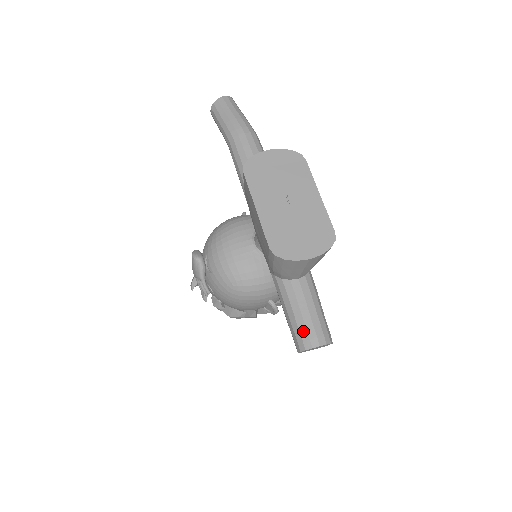
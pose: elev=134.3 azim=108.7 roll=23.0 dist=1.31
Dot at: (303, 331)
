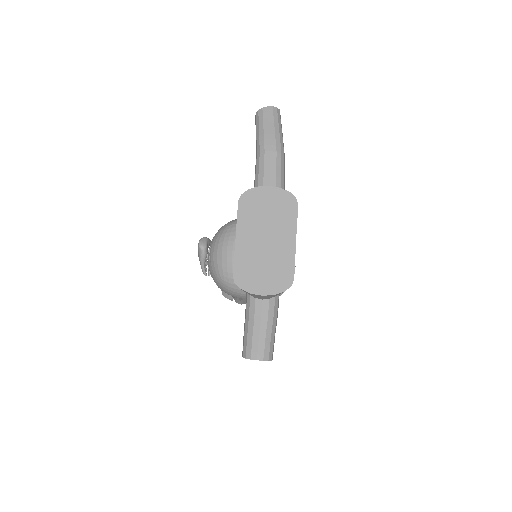
Dot at: (249, 343)
